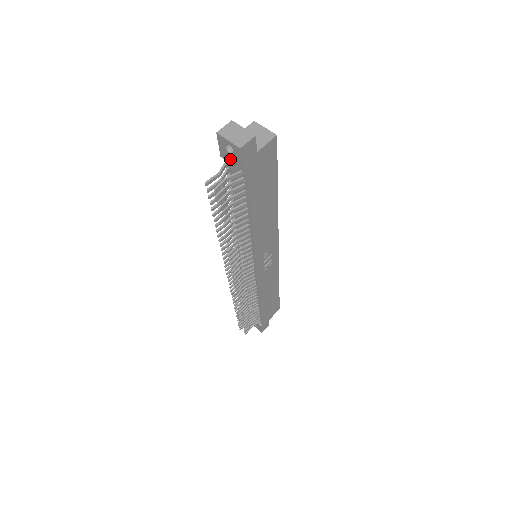
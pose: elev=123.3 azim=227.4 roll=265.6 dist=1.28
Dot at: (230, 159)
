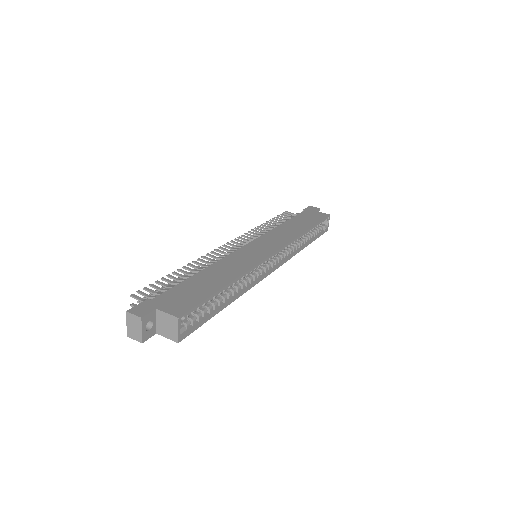
Dot at: occluded
